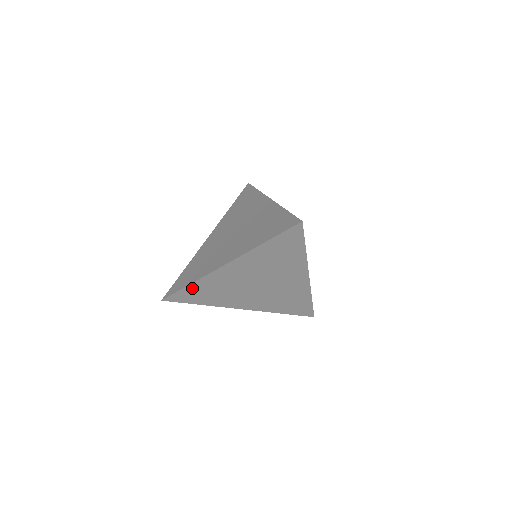
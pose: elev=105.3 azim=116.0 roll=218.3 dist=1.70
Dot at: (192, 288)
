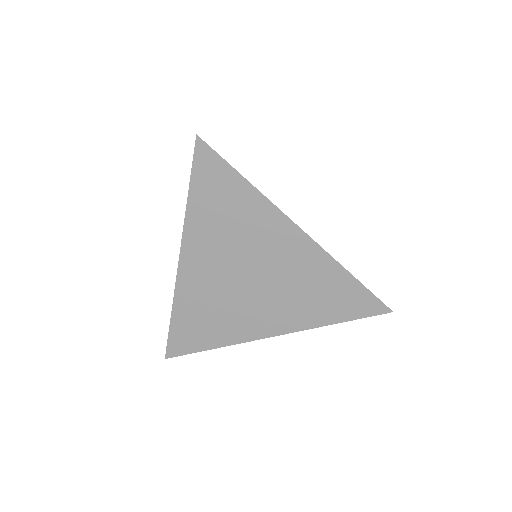
Dot at: occluded
